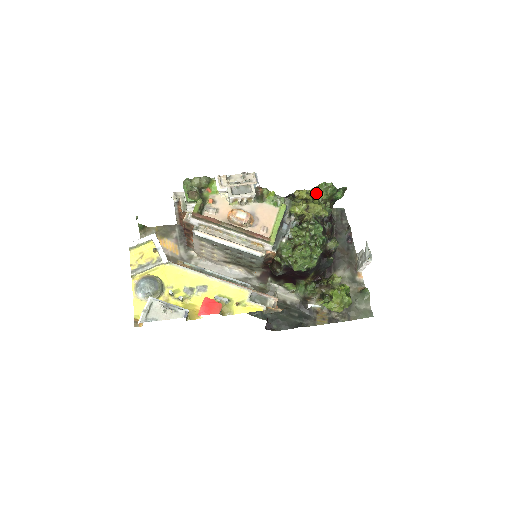
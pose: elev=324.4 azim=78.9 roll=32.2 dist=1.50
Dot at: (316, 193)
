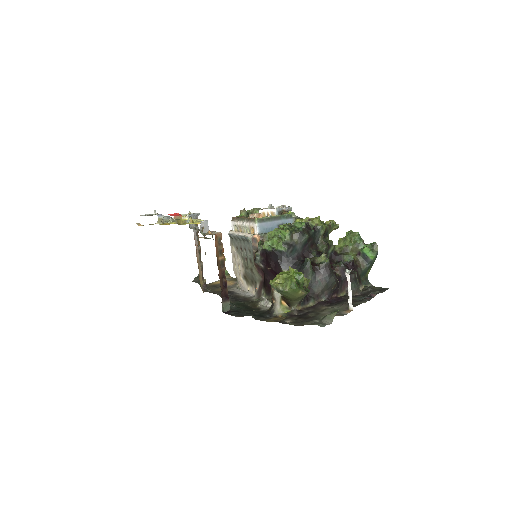
Dot at: (328, 222)
